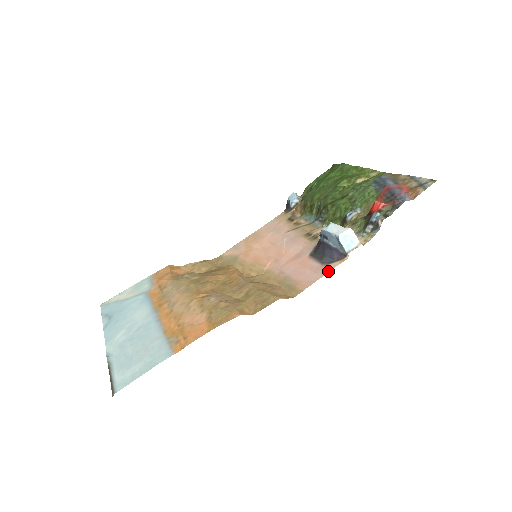
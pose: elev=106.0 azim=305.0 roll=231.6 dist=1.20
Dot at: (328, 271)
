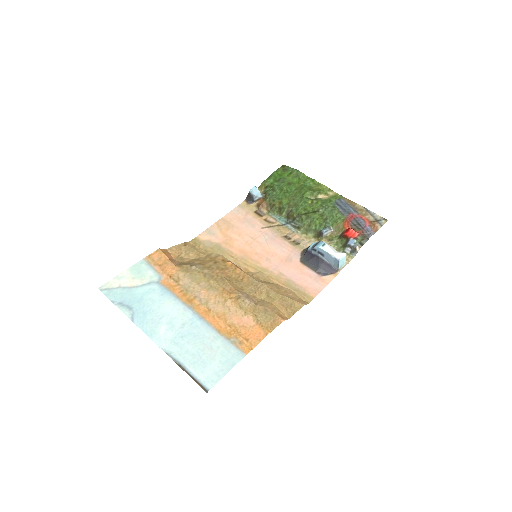
Dot at: (328, 283)
